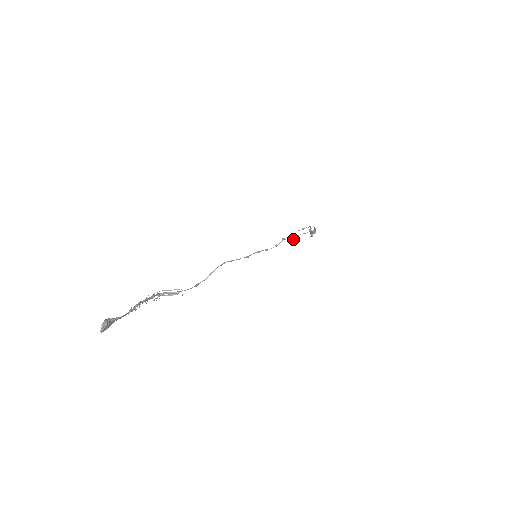
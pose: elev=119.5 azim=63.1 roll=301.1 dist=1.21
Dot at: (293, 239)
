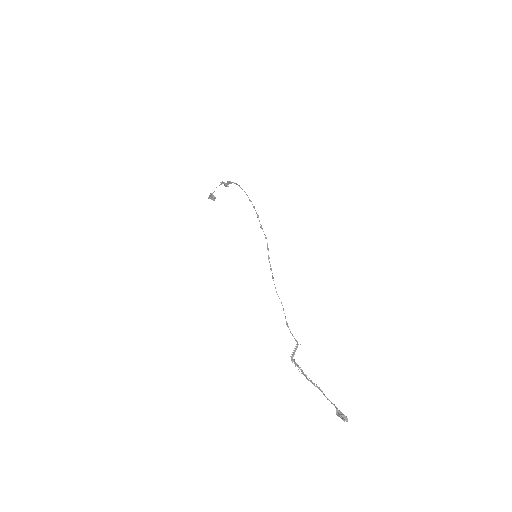
Dot at: (210, 198)
